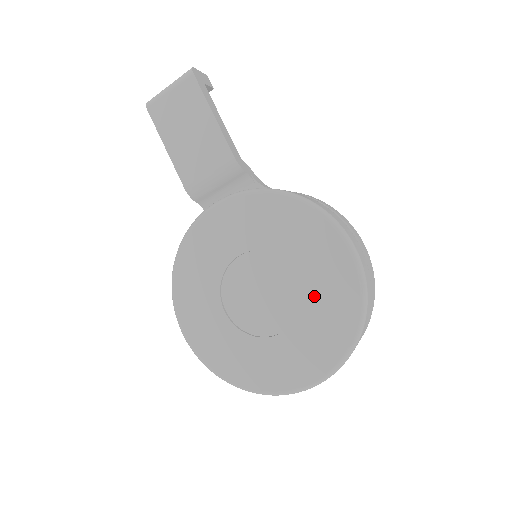
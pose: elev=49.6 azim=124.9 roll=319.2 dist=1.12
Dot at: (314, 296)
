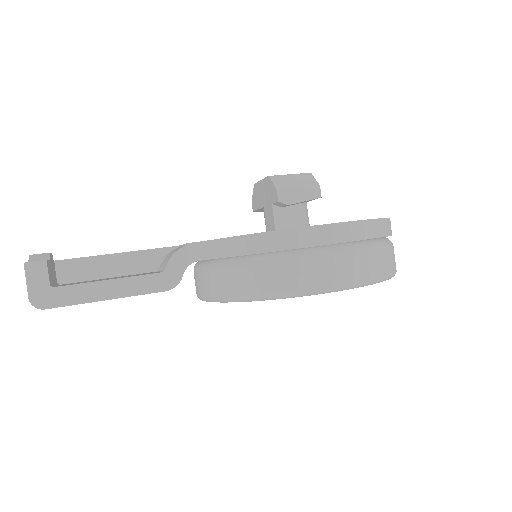
Dot at: occluded
